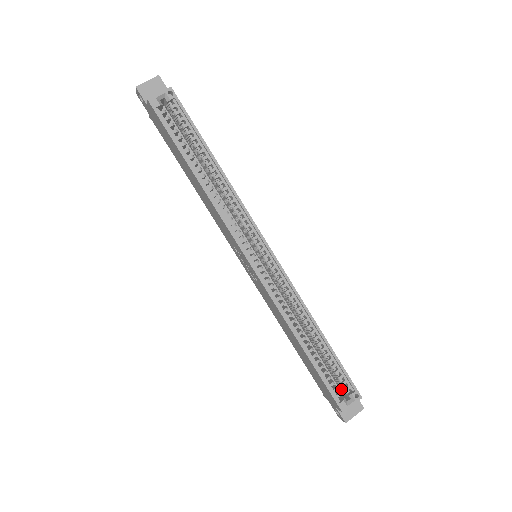
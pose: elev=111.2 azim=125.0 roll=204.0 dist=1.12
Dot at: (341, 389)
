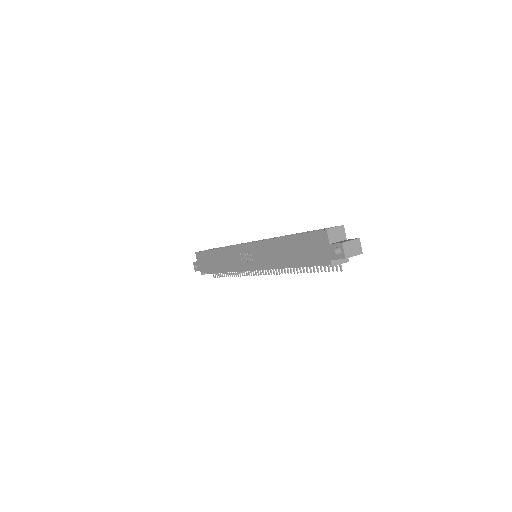
Dot at: occluded
